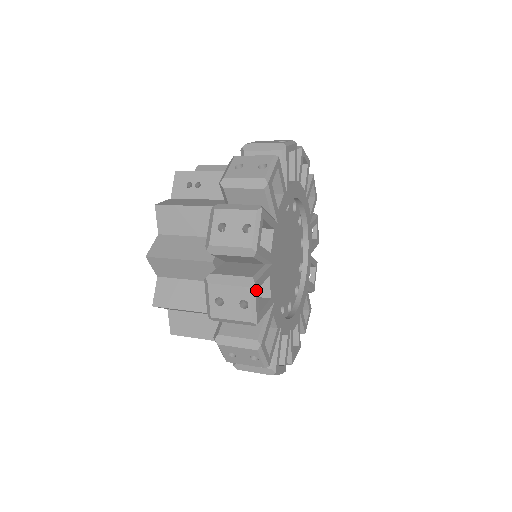
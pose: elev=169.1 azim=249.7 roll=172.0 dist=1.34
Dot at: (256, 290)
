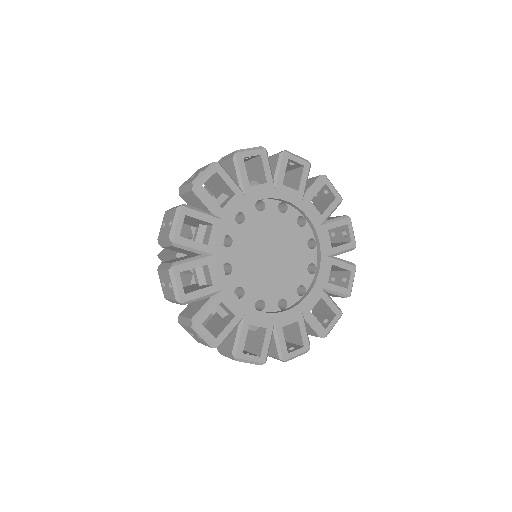
Dot at: (182, 213)
